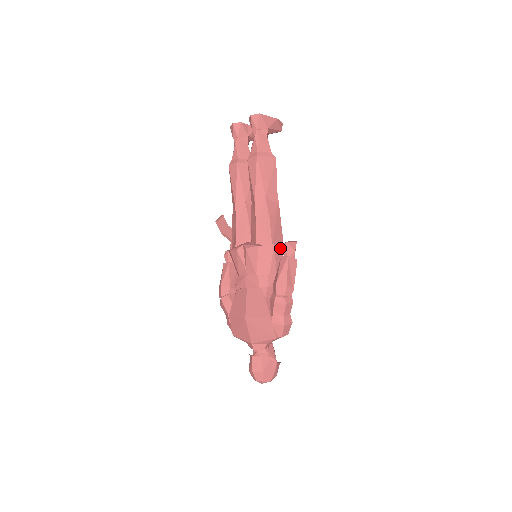
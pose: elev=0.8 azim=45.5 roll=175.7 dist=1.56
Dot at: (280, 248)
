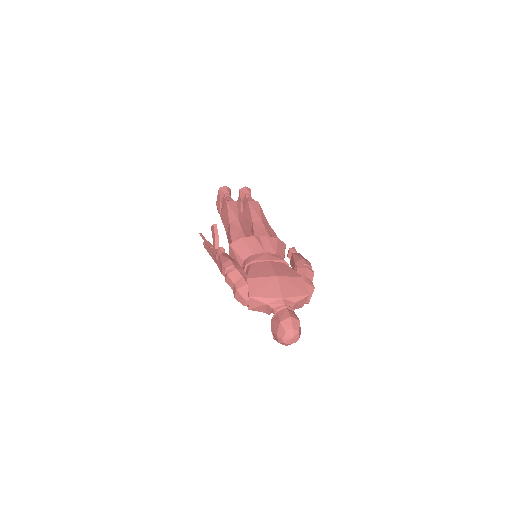
Dot at: occluded
